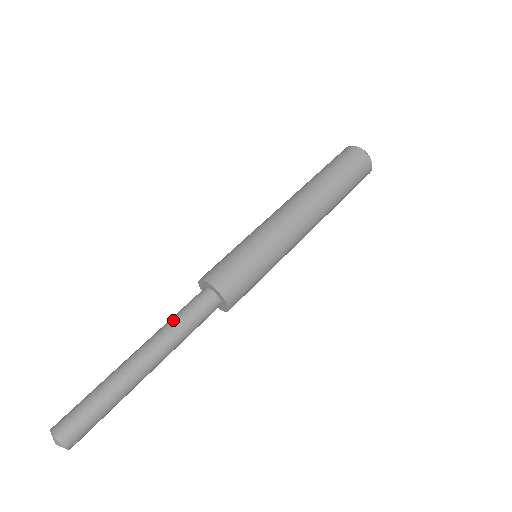
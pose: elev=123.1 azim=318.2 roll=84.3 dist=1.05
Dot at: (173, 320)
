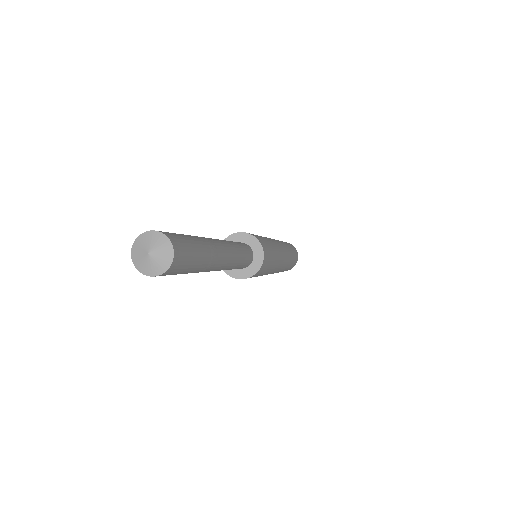
Dot at: occluded
